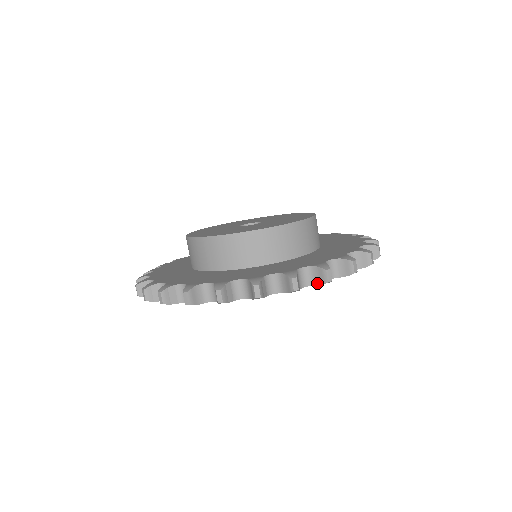
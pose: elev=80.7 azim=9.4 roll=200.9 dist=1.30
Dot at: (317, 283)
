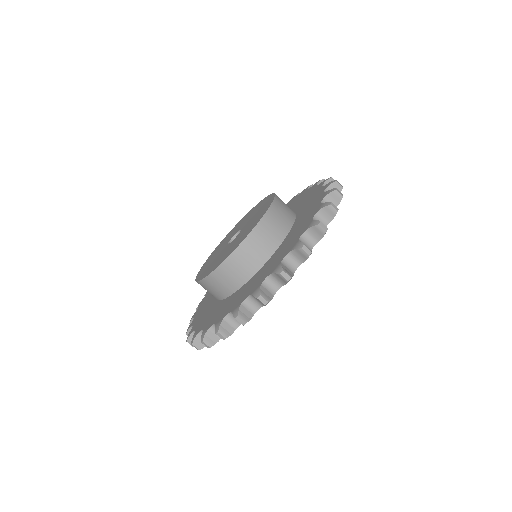
Dot at: occluded
